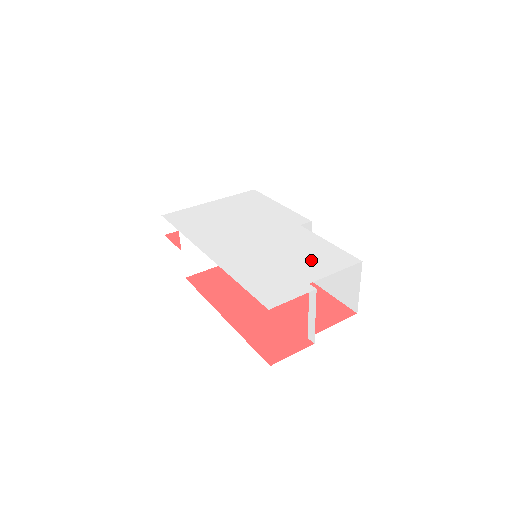
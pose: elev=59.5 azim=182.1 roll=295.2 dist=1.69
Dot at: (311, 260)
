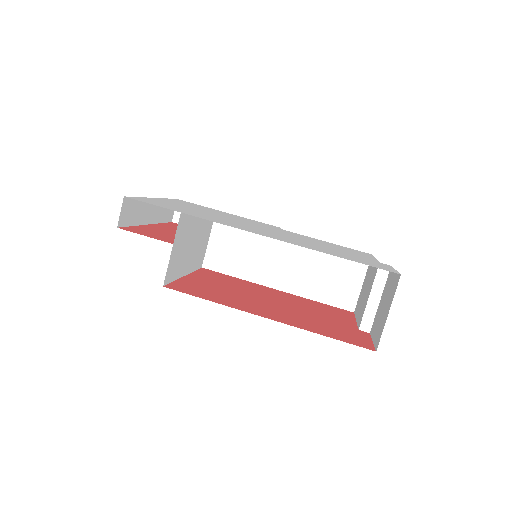
Dot at: (344, 249)
